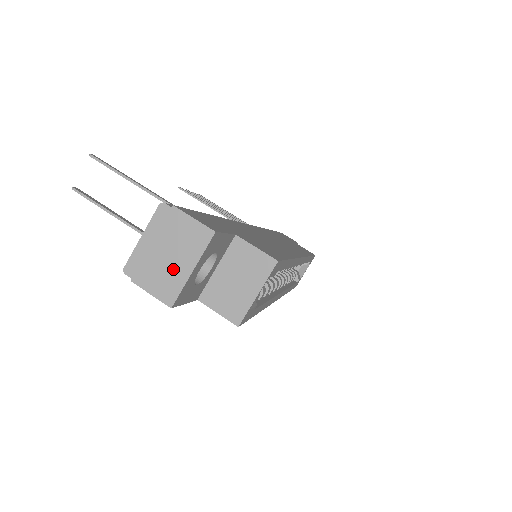
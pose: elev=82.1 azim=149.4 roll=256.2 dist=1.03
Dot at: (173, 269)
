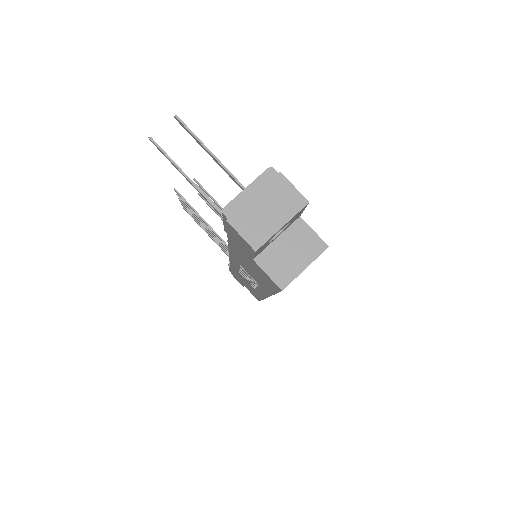
Dot at: (266, 221)
